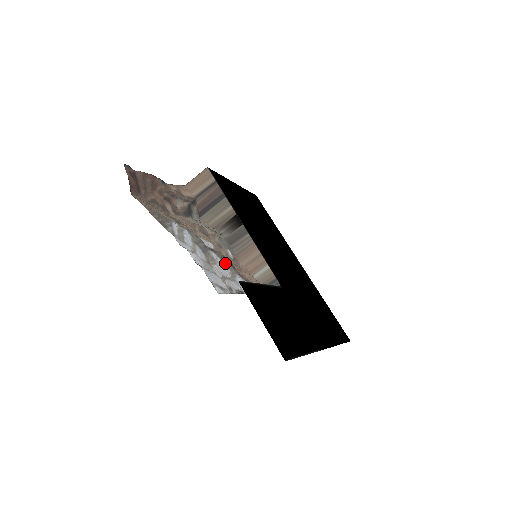
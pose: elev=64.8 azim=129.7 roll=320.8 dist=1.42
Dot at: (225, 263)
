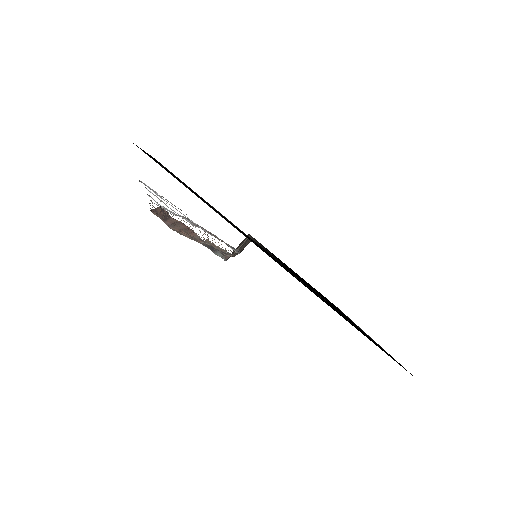
Dot at: (196, 226)
